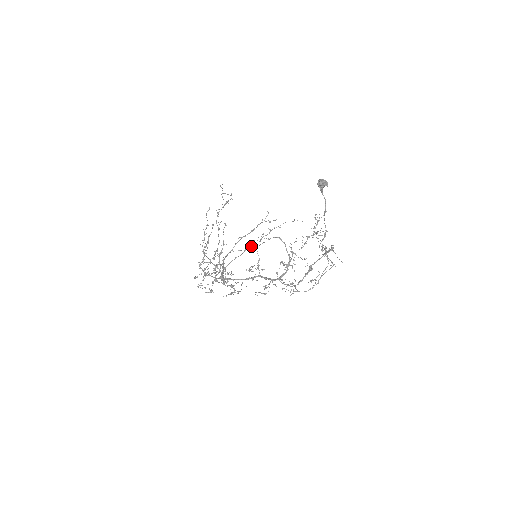
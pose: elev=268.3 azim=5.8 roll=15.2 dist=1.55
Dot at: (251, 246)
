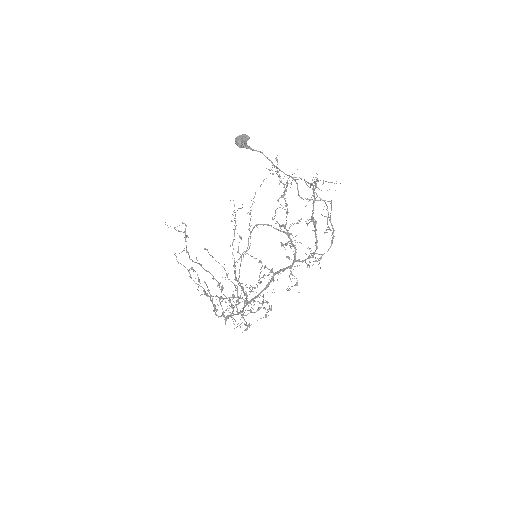
Dot at: (241, 257)
